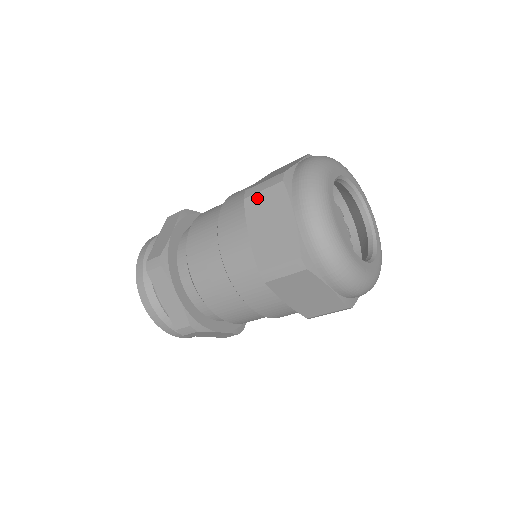
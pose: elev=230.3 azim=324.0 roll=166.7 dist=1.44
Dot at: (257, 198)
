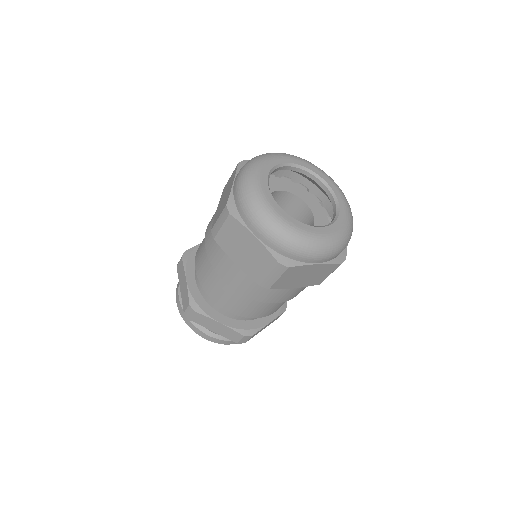
Dot at: (227, 183)
